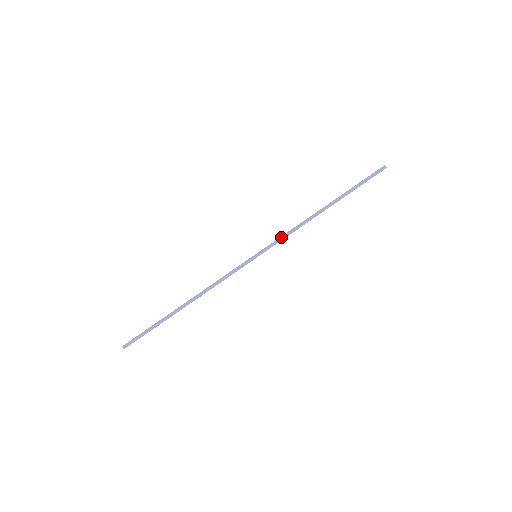
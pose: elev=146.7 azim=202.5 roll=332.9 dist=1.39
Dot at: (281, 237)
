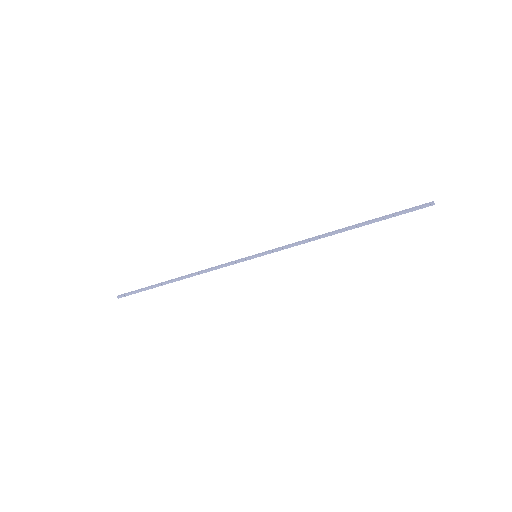
Dot at: (287, 245)
